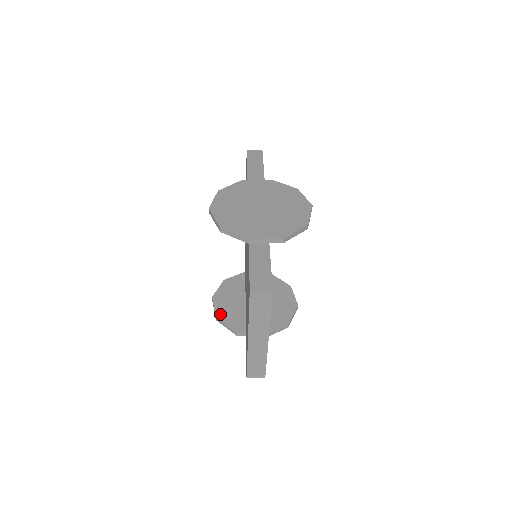
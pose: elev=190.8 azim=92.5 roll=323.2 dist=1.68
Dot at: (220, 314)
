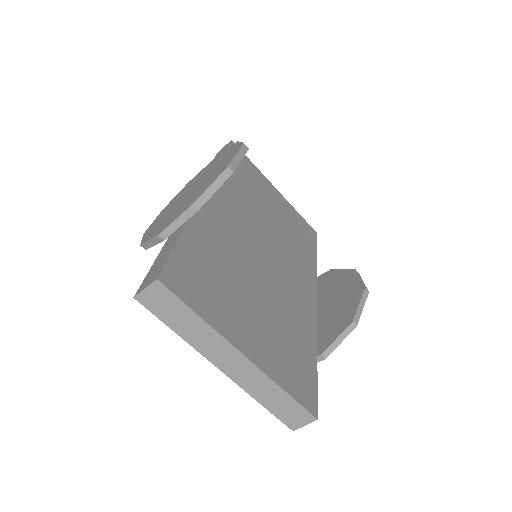
Dot at: occluded
